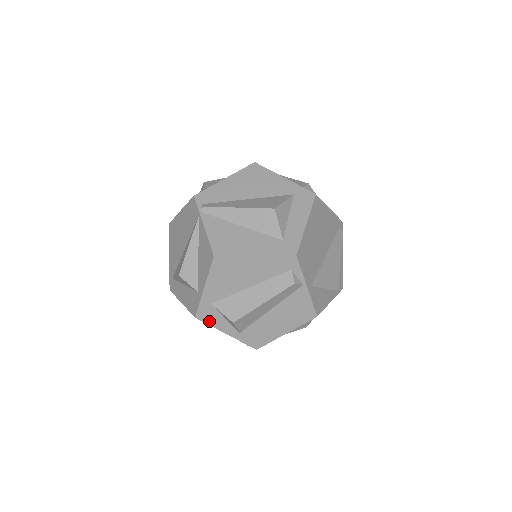
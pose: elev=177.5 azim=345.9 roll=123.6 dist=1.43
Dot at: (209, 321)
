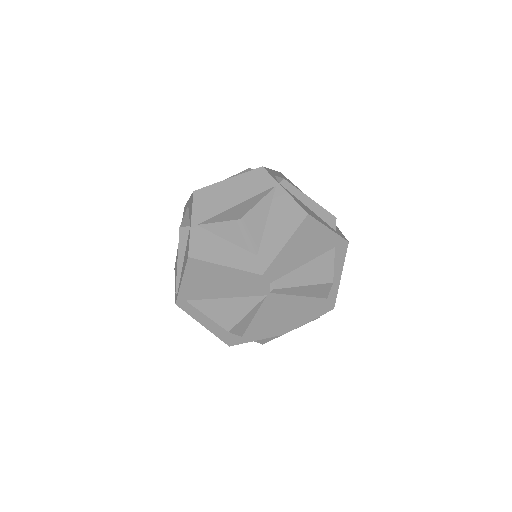
Dot at: occluded
